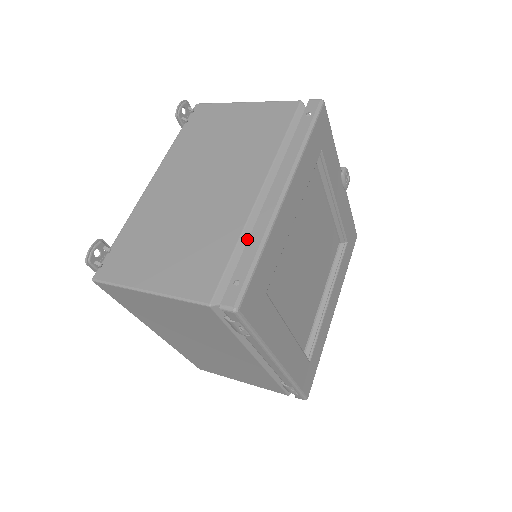
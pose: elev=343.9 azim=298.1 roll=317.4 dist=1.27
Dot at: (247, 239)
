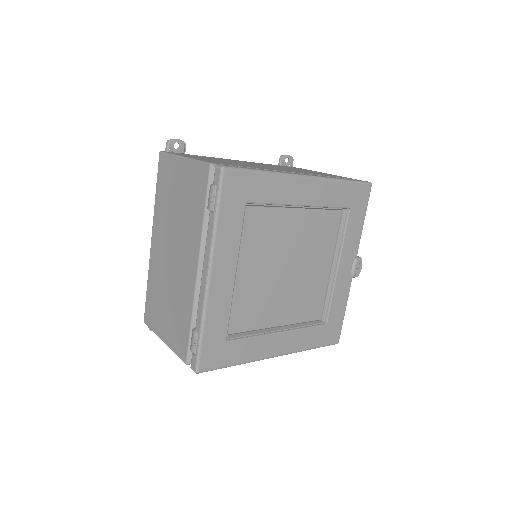
Dot at: occluded
